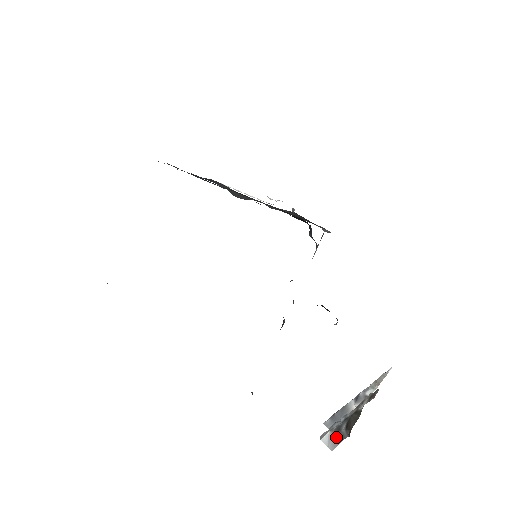
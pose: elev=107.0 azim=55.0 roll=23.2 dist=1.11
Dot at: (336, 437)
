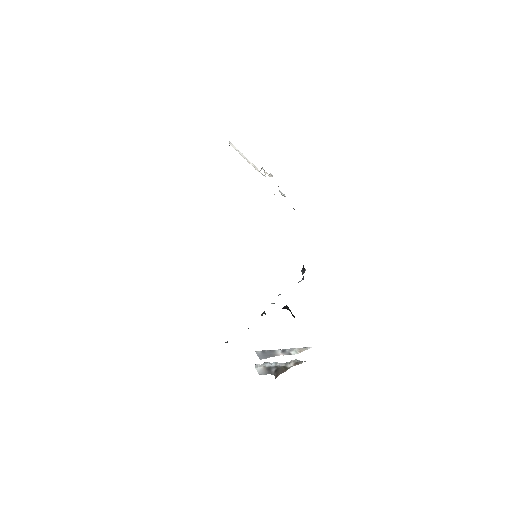
Dot at: (266, 371)
